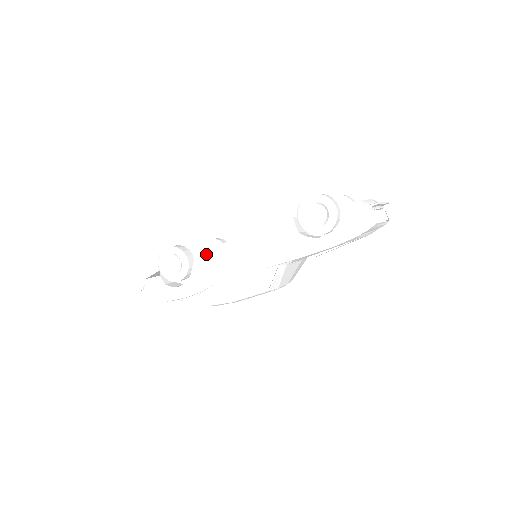
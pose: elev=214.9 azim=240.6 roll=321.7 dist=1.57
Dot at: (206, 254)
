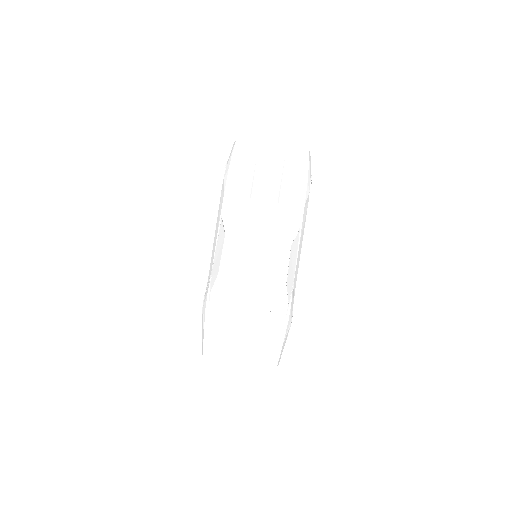
Dot at: occluded
